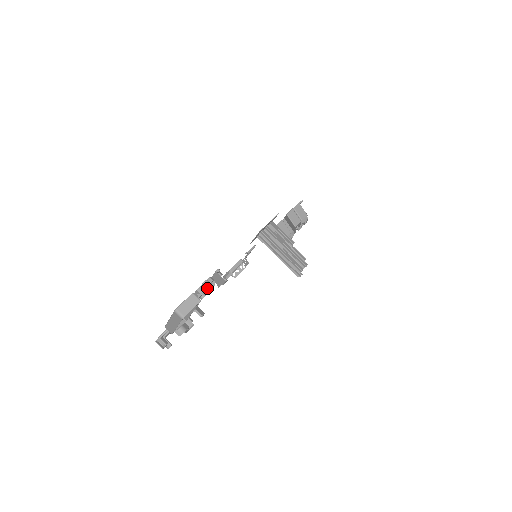
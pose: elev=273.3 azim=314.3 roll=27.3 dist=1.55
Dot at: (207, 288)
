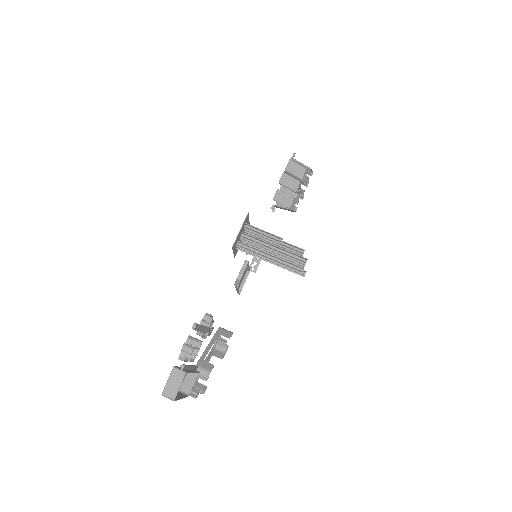
Dot at: occluded
